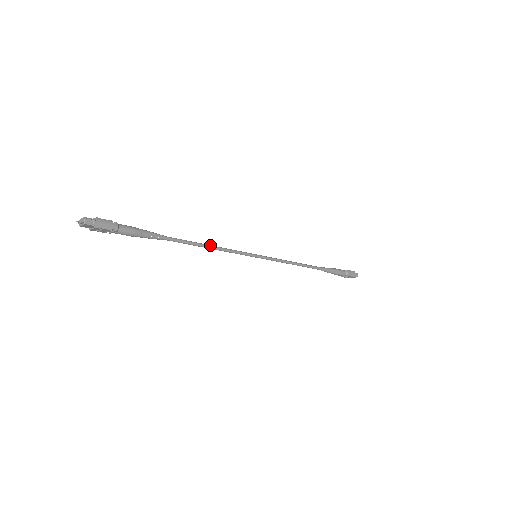
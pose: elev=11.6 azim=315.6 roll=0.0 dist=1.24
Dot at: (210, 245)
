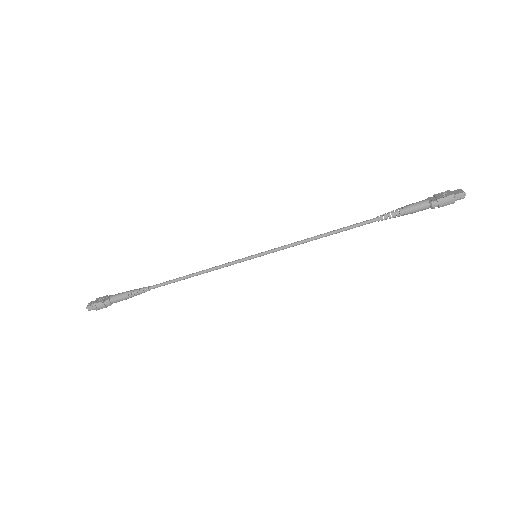
Dot at: (195, 273)
